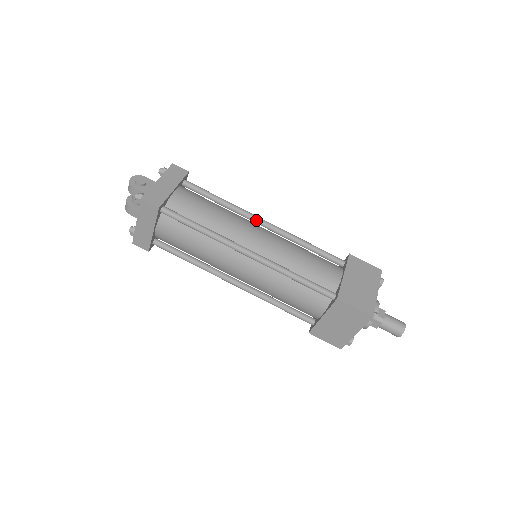
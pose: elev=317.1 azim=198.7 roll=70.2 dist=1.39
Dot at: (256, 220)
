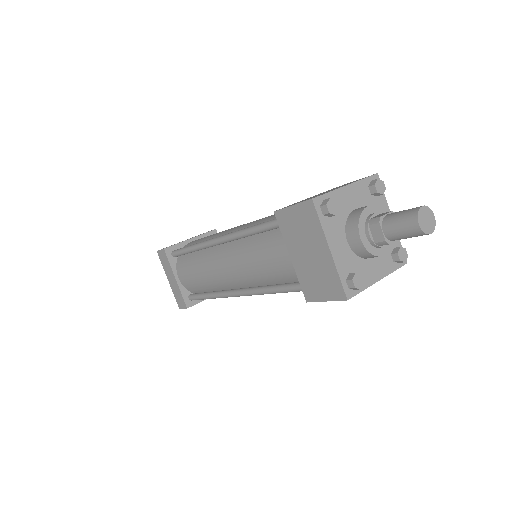
Dot at: occluded
